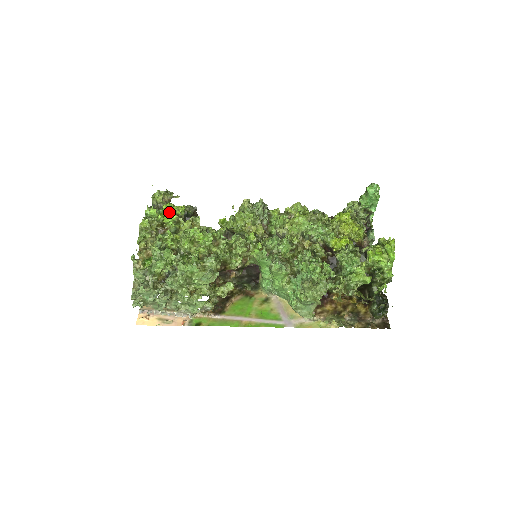
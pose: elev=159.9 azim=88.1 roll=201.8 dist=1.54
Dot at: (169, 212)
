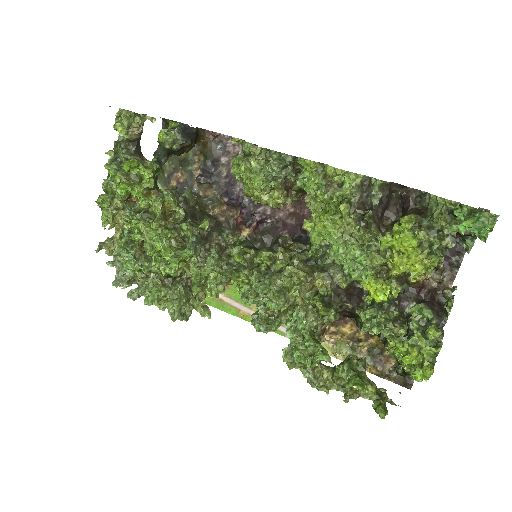
Dot at: (136, 170)
